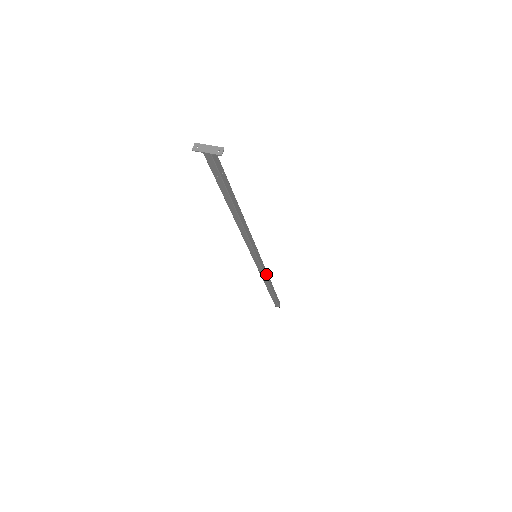
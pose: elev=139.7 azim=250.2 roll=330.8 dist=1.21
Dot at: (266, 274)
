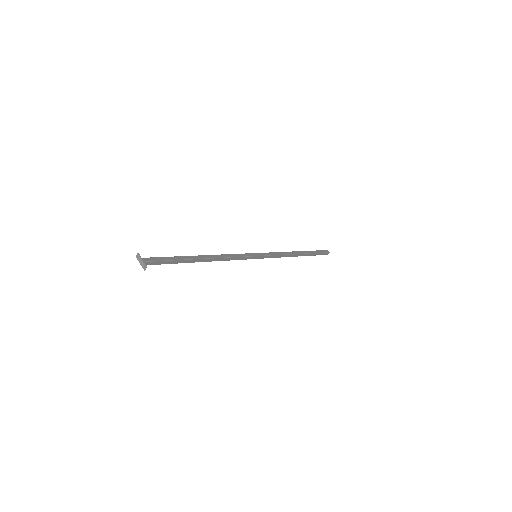
Dot at: (281, 256)
